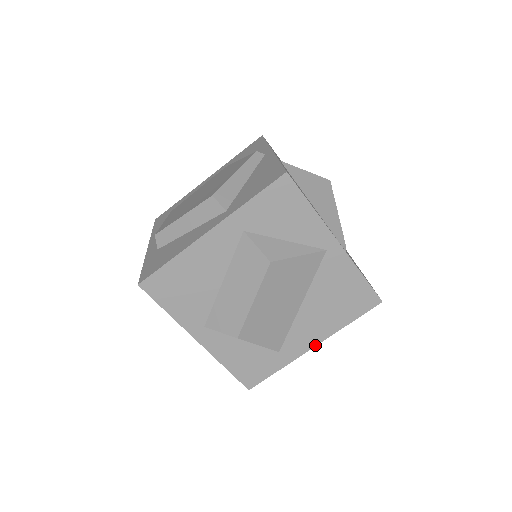
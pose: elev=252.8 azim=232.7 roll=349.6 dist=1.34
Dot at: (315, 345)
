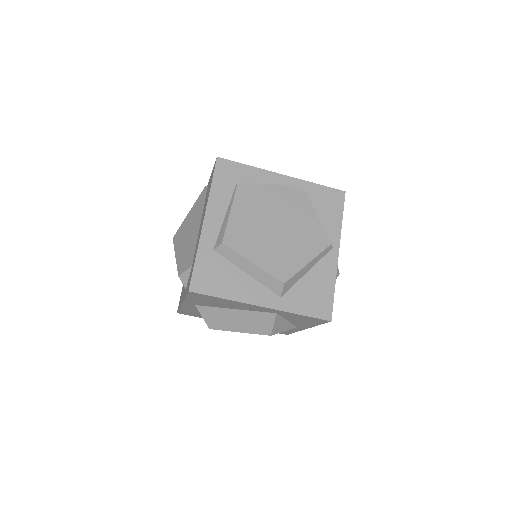
Dot at: occluded
